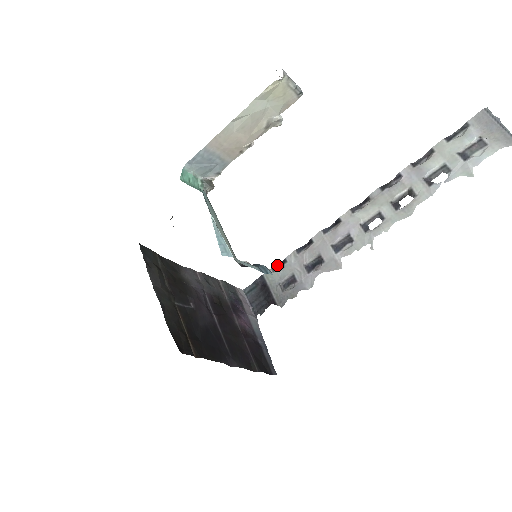
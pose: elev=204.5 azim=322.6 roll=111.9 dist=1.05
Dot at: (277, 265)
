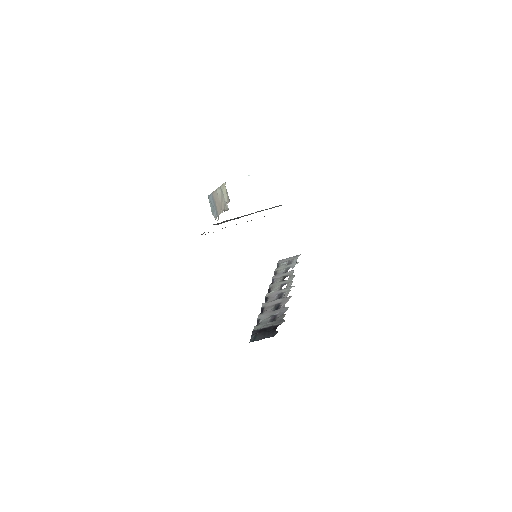
Dot at: (256, 325)
